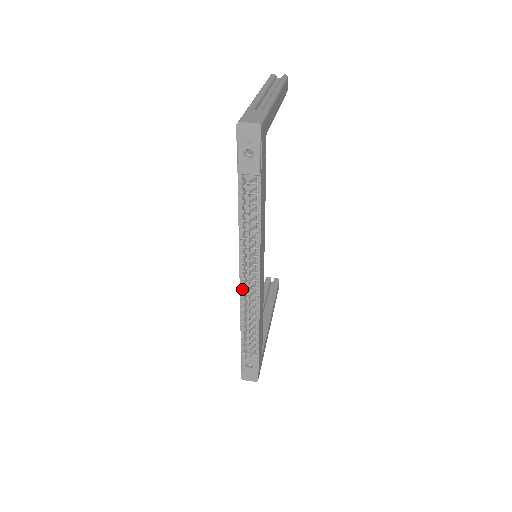
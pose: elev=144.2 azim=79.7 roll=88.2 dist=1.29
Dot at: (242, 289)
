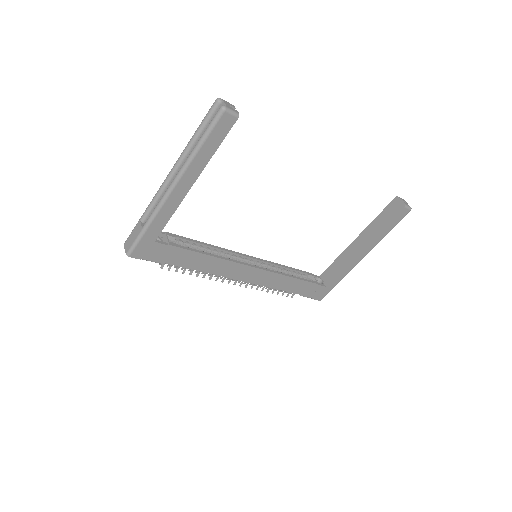
Dot at: occluded
